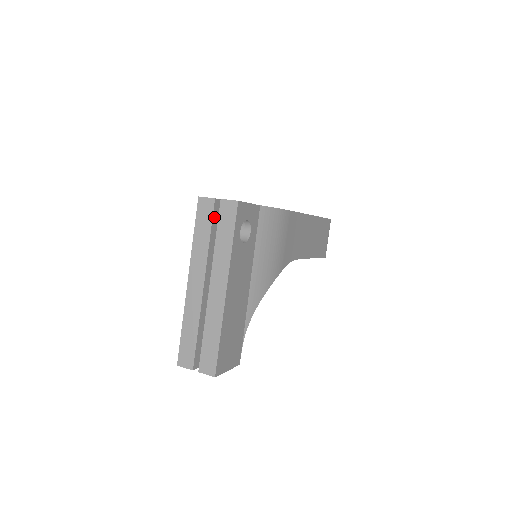
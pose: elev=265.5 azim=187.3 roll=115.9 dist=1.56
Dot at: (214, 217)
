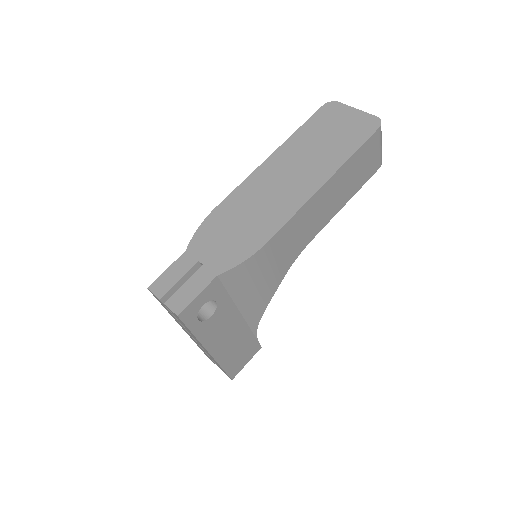
Dot at: occluded
